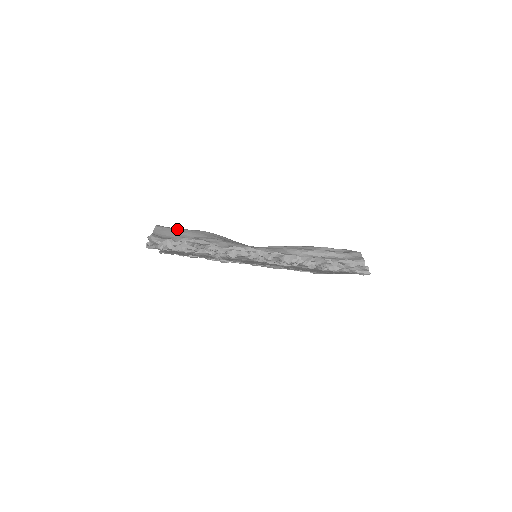
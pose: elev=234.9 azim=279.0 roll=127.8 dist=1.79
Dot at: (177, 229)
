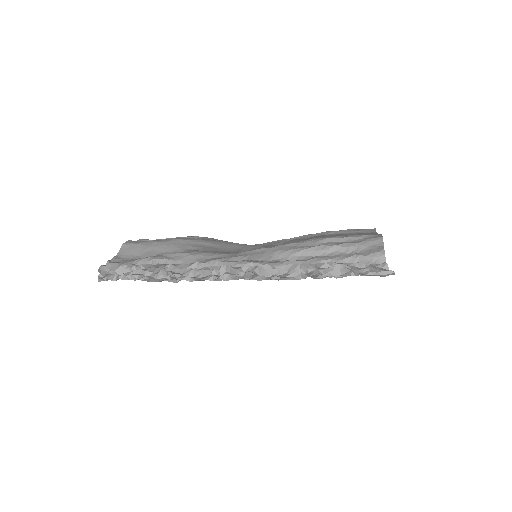
Dot at: (147, 243)
